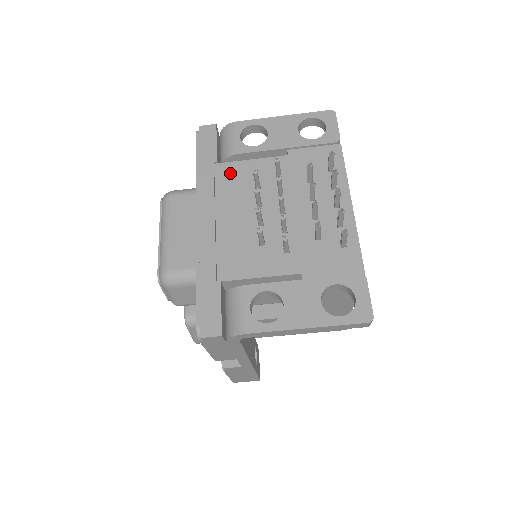
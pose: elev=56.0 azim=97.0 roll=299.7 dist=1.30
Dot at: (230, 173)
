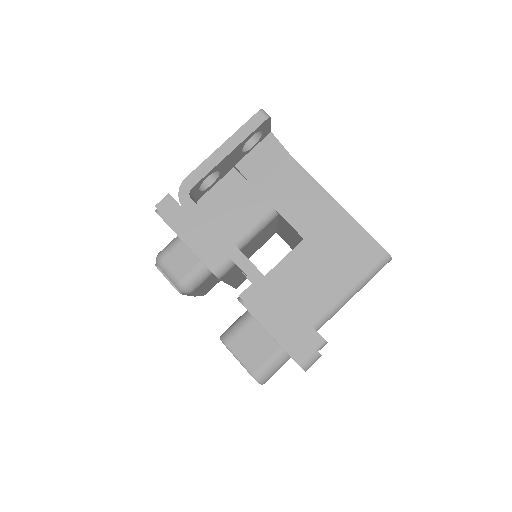
Dot at: occluded
